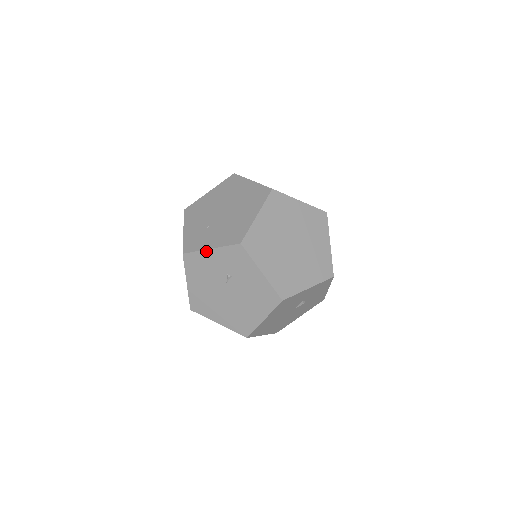
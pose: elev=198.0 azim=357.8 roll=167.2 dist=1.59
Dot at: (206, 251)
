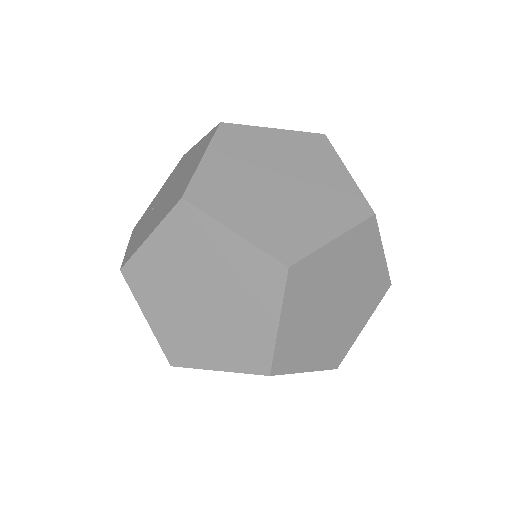
Dot at: occluded
